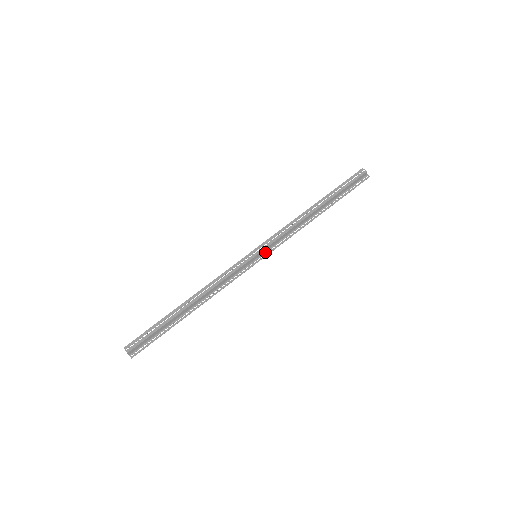
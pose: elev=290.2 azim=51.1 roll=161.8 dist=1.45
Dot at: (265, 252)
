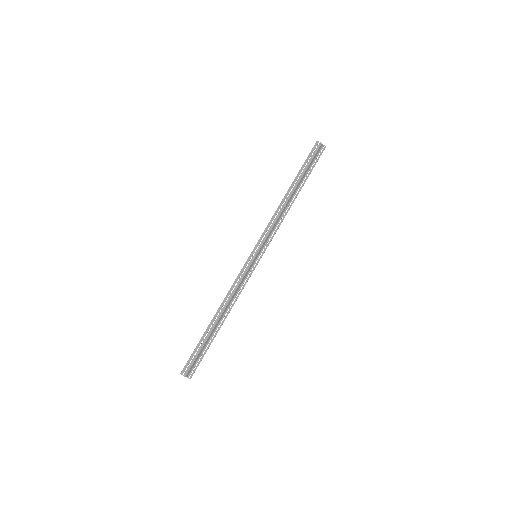
Dot at: (262, 249)
